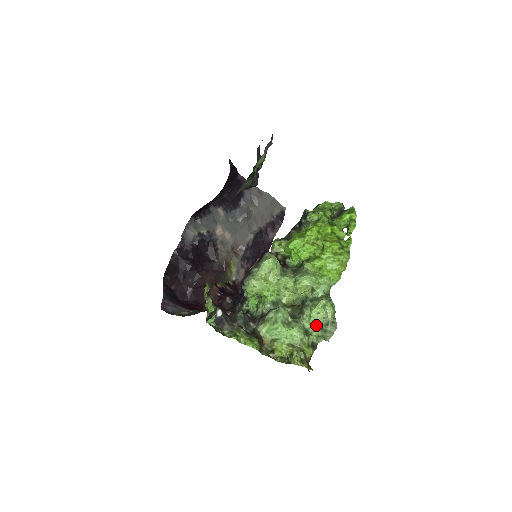
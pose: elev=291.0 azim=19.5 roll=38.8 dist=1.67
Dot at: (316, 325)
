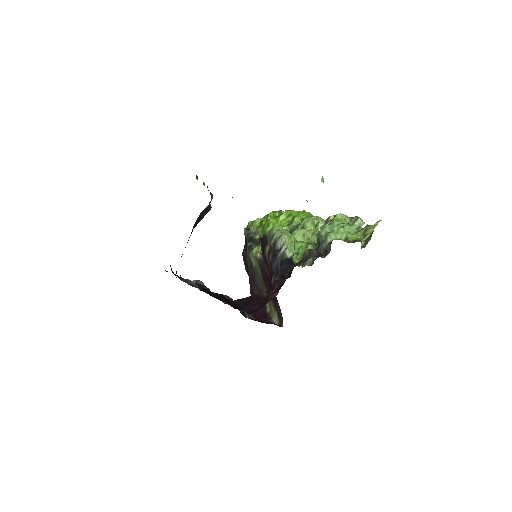
Dot at: occluded
